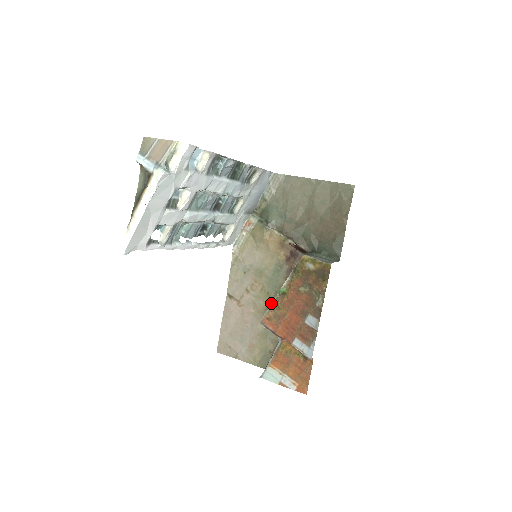
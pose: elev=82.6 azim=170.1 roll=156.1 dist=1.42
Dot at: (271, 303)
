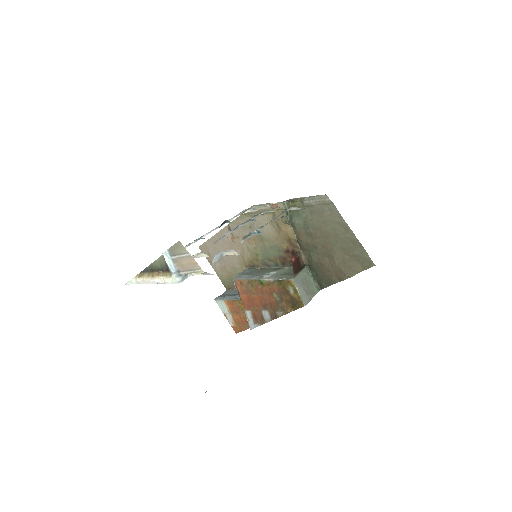
Dot at: (249, 278)
